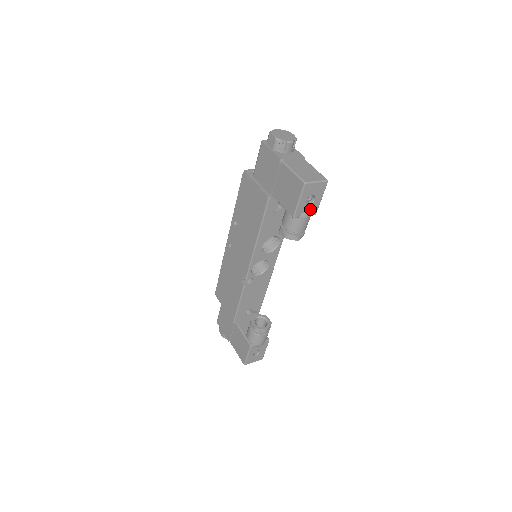
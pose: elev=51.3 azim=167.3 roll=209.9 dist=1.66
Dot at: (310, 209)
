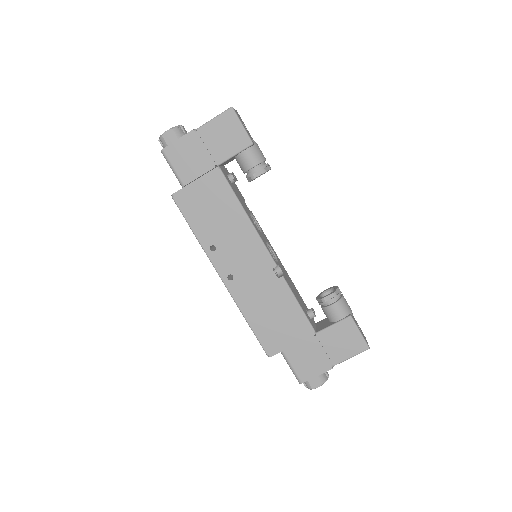
Dot at: (251, 137)
